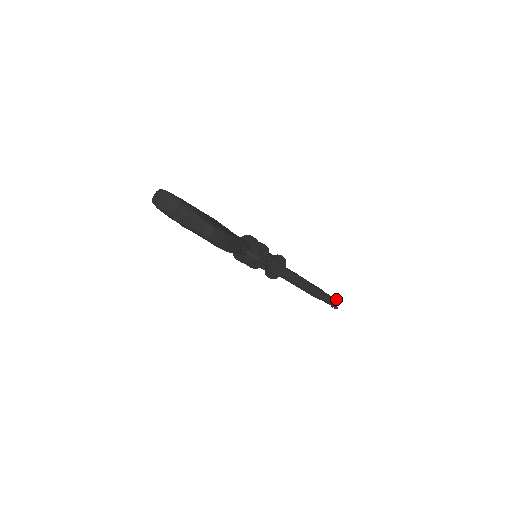
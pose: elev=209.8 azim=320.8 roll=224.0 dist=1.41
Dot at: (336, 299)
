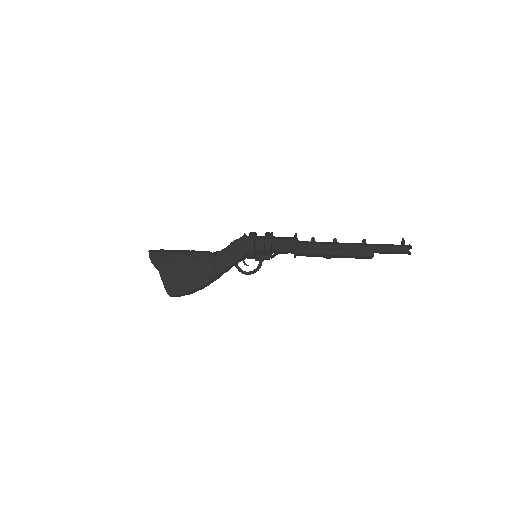
Dot at: (410, 247)
